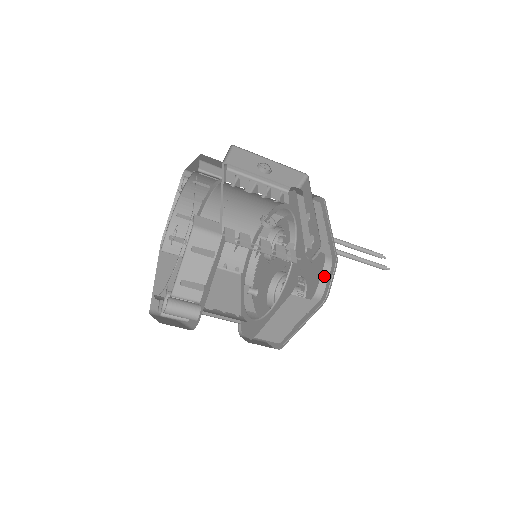
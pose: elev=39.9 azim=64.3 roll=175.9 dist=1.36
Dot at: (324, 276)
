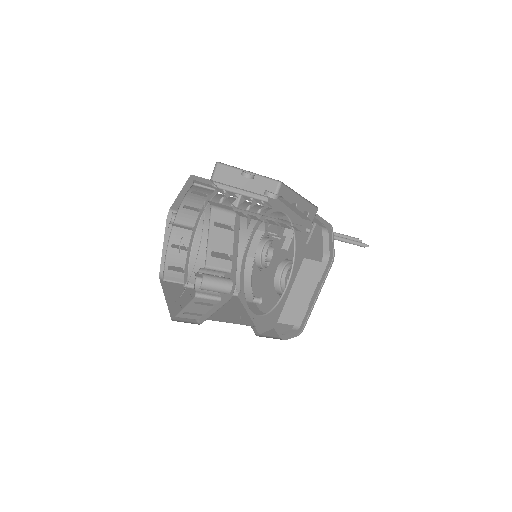
Dot at: (325, 241)
